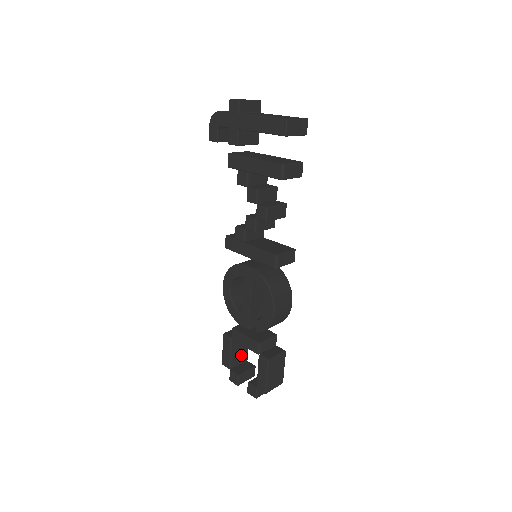
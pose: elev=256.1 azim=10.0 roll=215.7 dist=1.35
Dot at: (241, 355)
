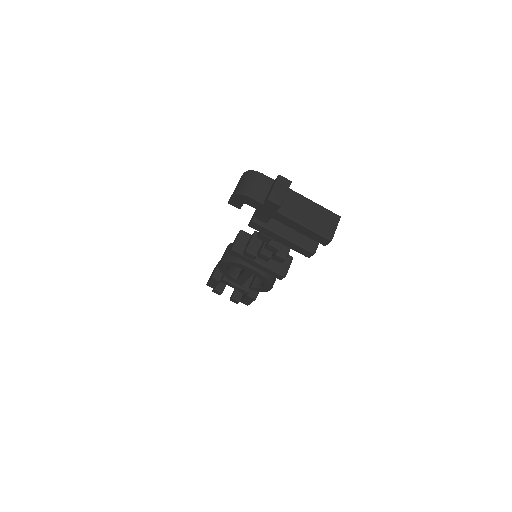
Dot at: occluded
